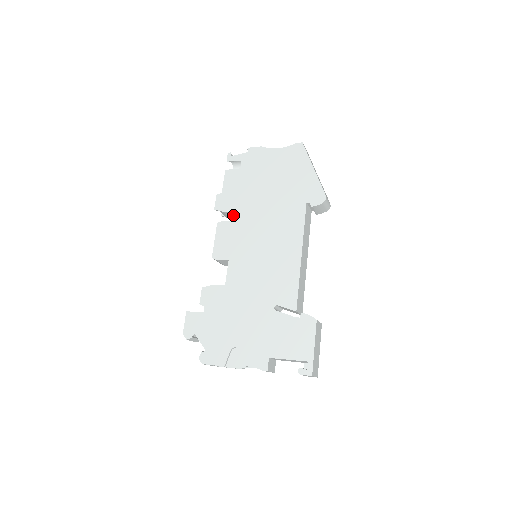
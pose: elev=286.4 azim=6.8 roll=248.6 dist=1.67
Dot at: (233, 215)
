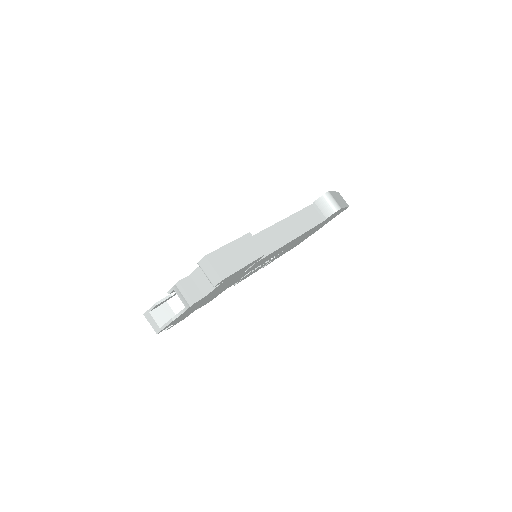
Dot at: occluded
